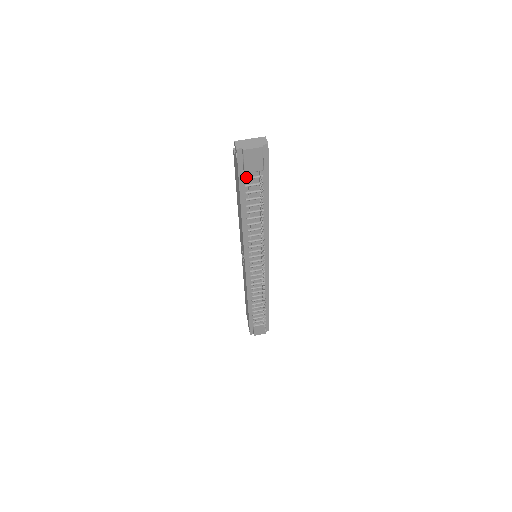
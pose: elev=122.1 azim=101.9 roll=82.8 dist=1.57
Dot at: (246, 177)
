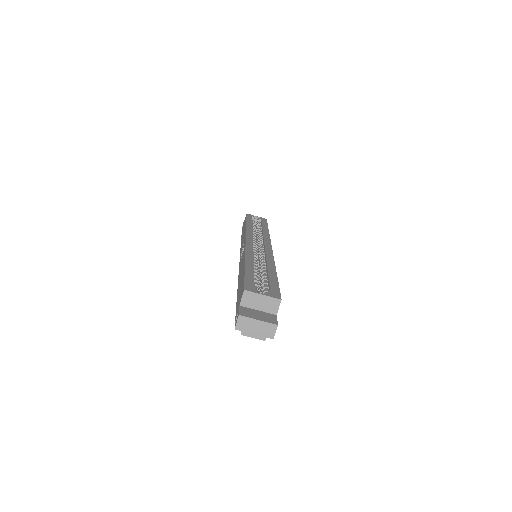
Dot at: occluded
